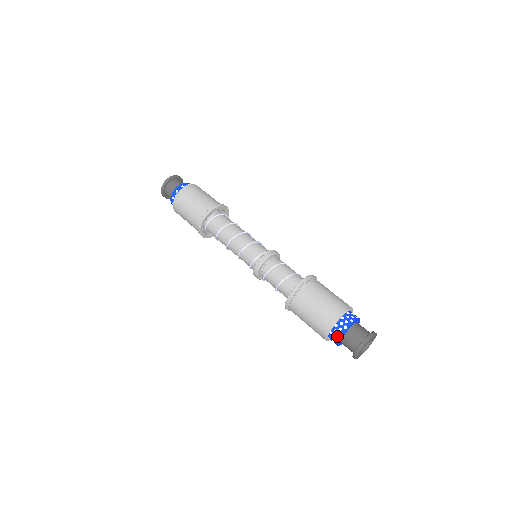
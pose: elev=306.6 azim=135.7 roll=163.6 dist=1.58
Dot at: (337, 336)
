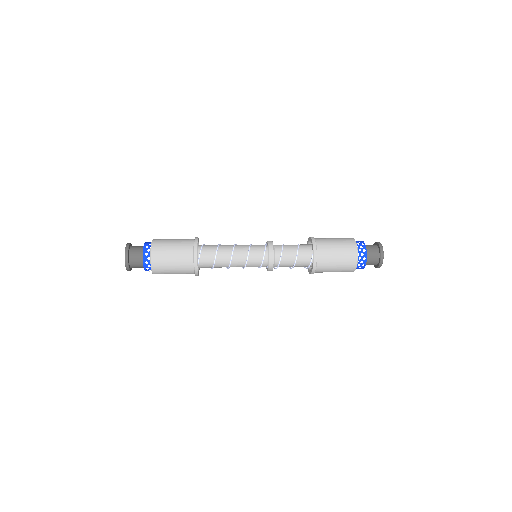
Dot at: (363, 261)
